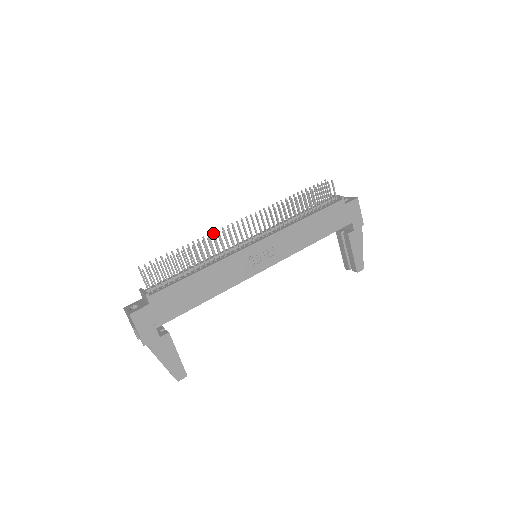
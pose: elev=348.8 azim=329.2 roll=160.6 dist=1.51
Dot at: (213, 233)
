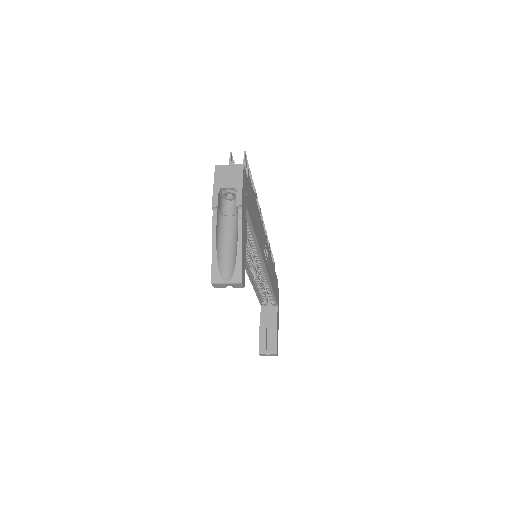
Dot at: occluded
